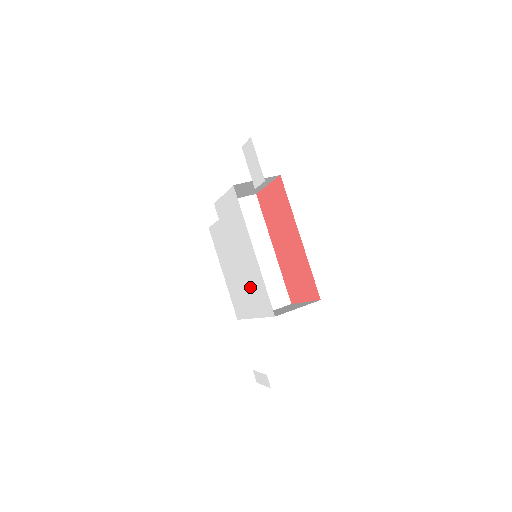
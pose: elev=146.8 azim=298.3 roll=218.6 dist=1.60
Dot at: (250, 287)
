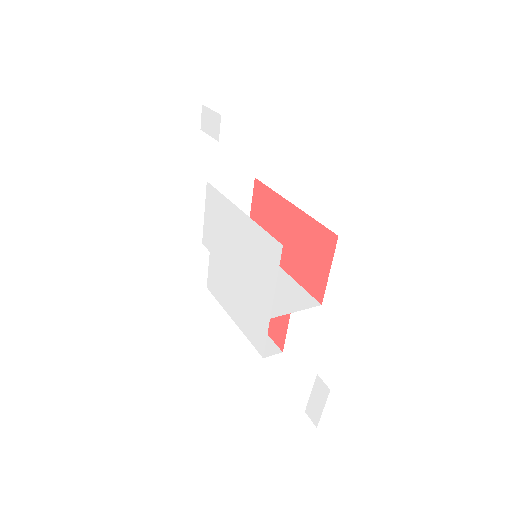
Dot at: (254, 267)
